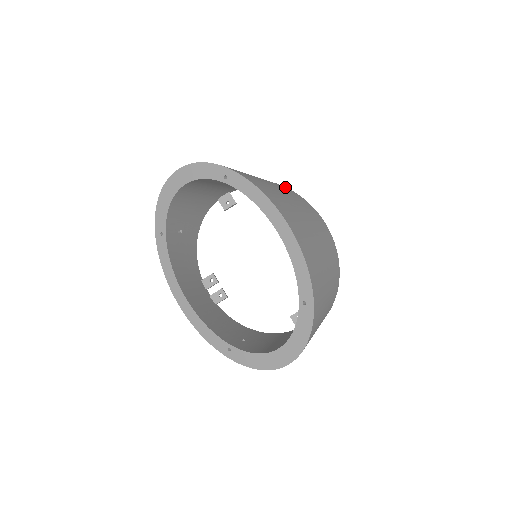
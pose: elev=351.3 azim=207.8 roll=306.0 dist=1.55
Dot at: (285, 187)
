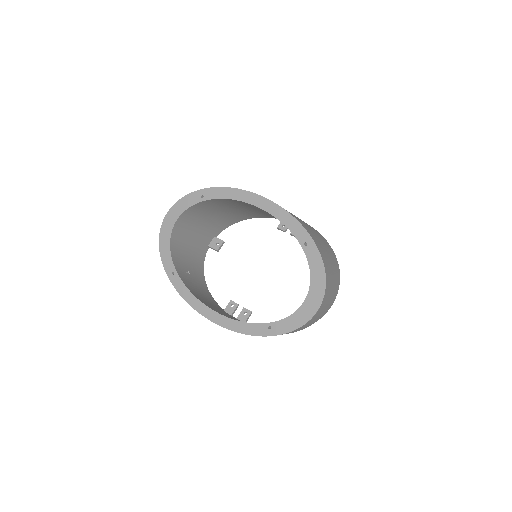
Dot at: occluded
